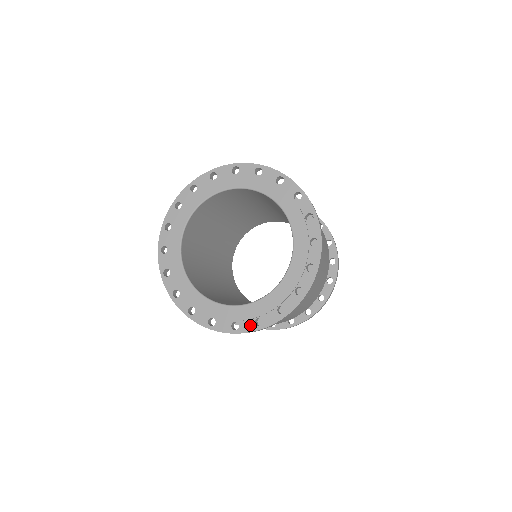
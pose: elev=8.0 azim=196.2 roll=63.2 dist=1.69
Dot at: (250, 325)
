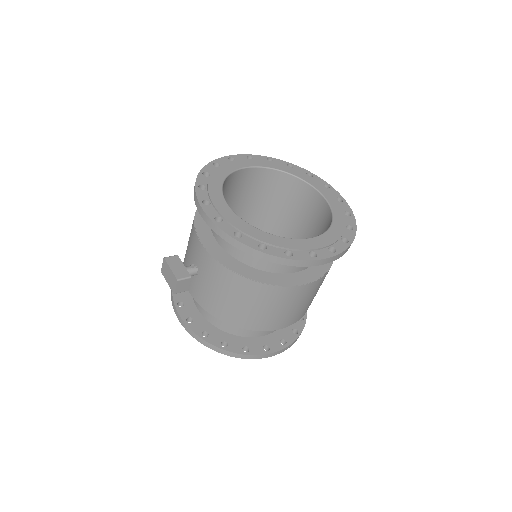
Dot at: (349, 233)
